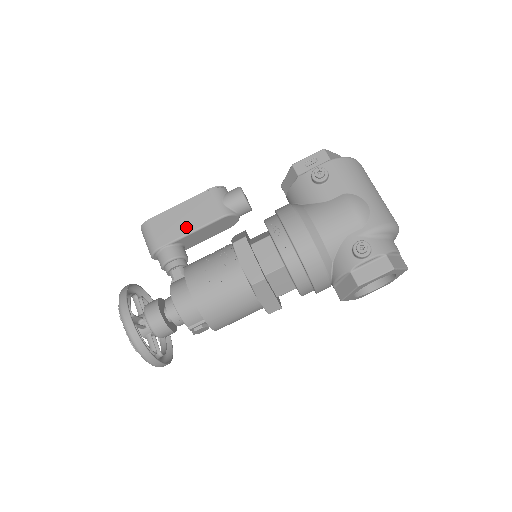
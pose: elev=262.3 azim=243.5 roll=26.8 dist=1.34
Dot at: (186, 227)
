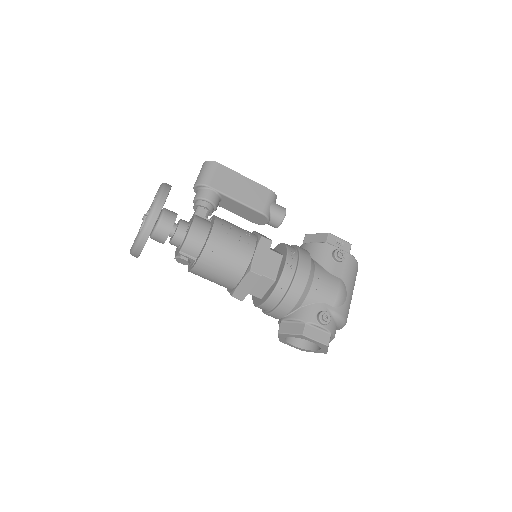
Dot at: (237, 194)
